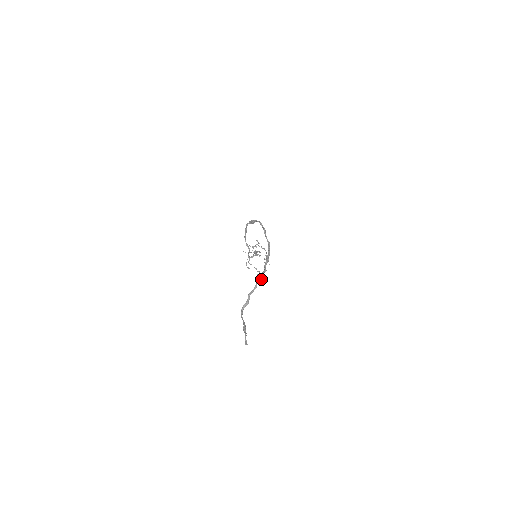
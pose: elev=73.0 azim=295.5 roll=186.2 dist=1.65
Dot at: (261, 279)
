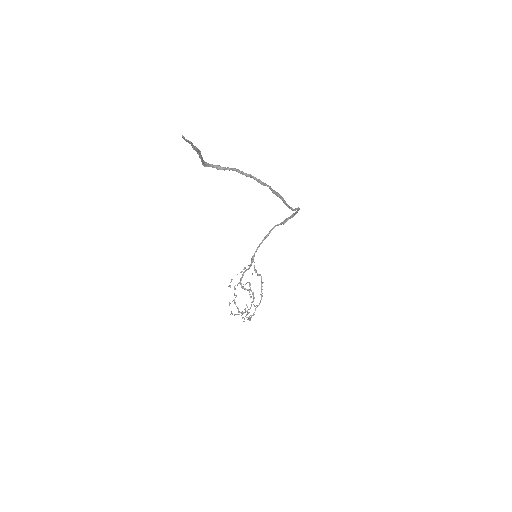
Dot at: (261, 182)
